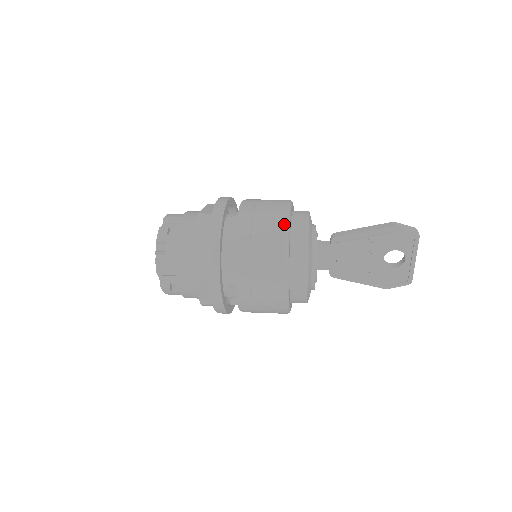
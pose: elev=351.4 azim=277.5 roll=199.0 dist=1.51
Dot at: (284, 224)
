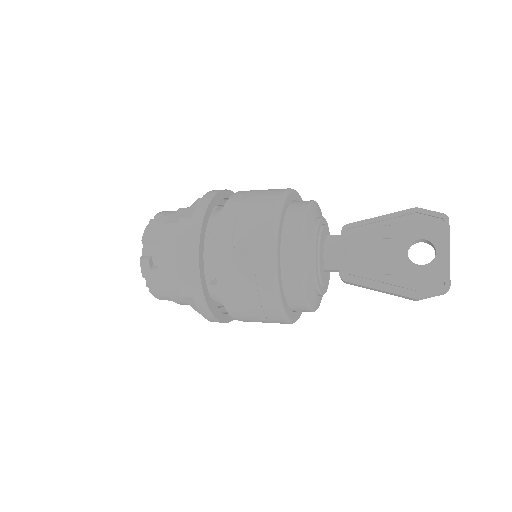
Dot at: (287, 188)
